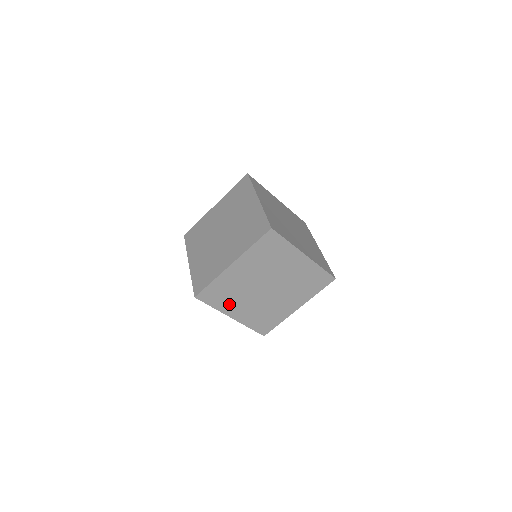
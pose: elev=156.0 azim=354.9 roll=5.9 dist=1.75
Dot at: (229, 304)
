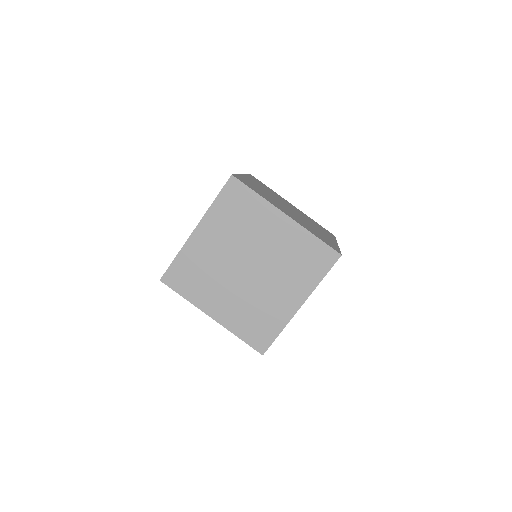
Dot at: occluded
